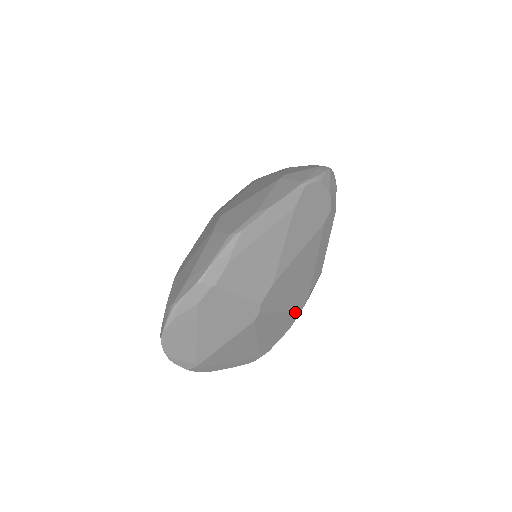
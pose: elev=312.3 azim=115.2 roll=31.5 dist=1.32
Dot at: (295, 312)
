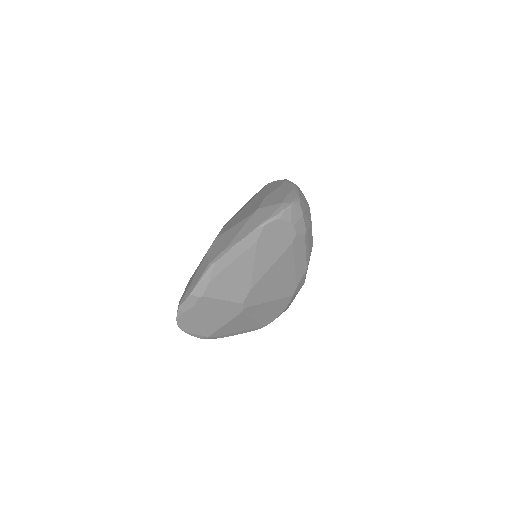
Dot at: (285, 298)
